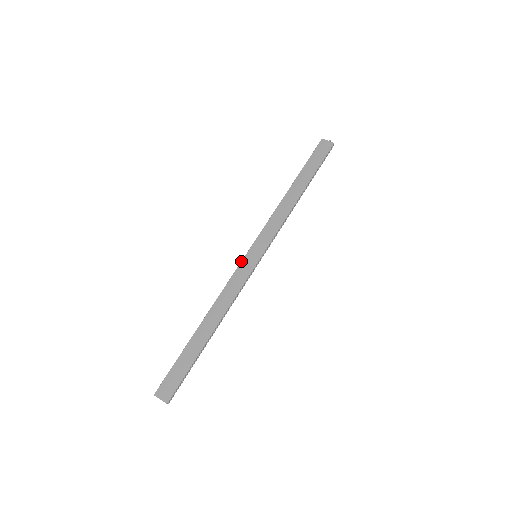
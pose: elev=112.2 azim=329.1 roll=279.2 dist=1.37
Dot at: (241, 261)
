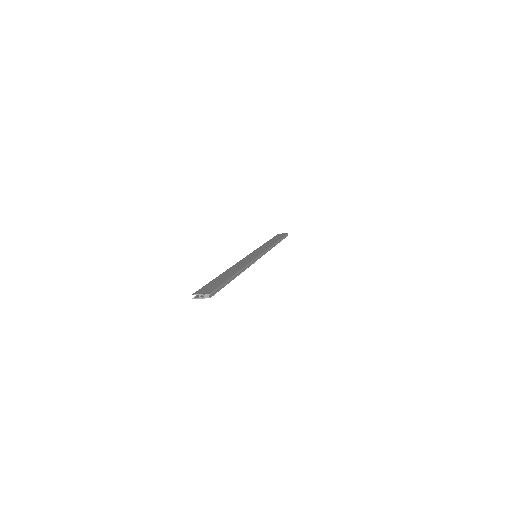
Dot at: occluded
